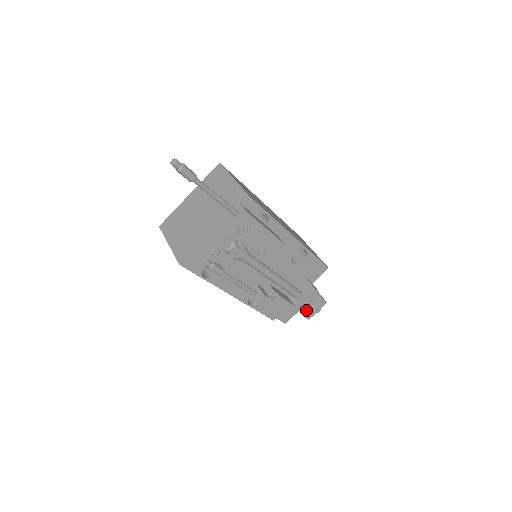
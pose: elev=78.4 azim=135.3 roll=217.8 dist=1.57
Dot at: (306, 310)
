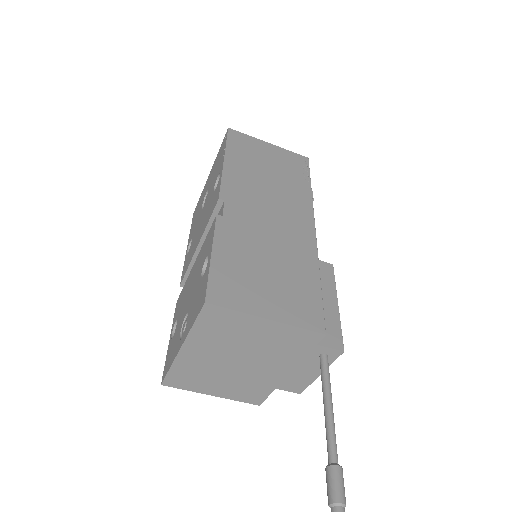
Dot at: occluded
